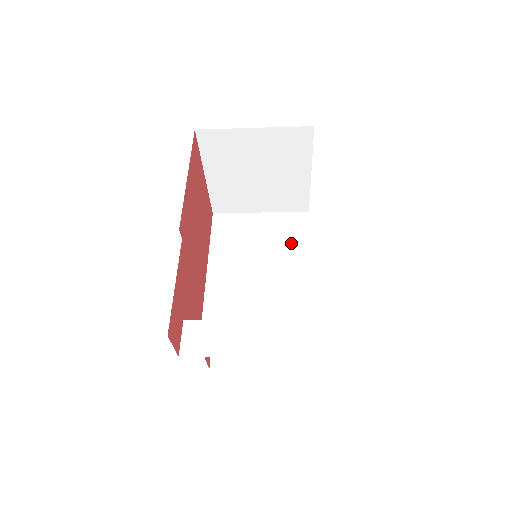
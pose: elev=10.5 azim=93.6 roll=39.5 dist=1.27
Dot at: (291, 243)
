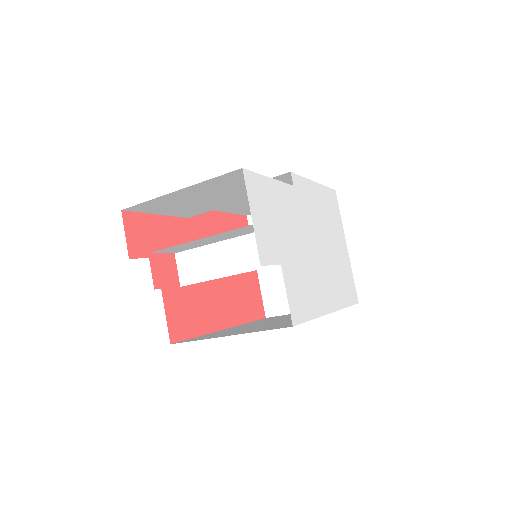
Dot at: occluded
